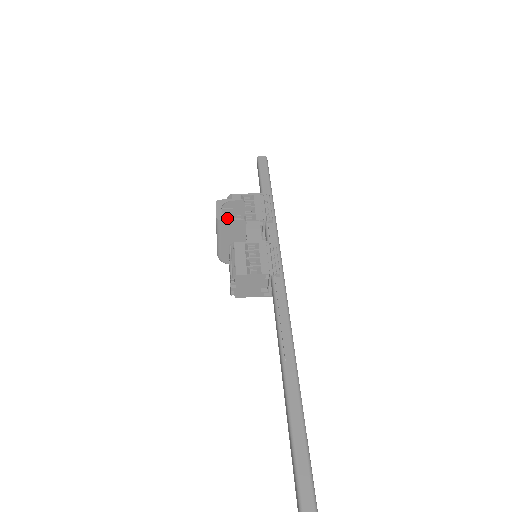
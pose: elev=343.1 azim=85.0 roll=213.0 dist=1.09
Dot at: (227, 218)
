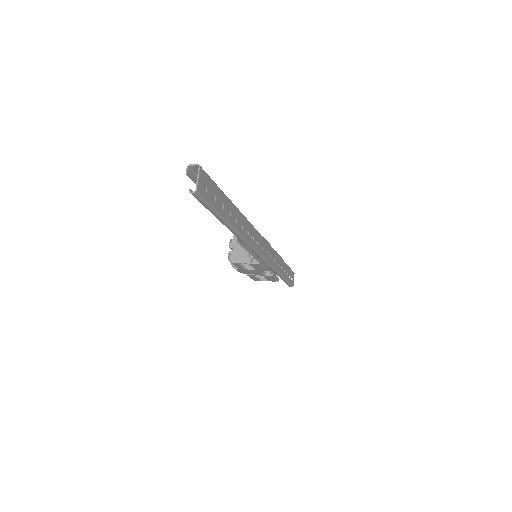
Dot at: occluded
